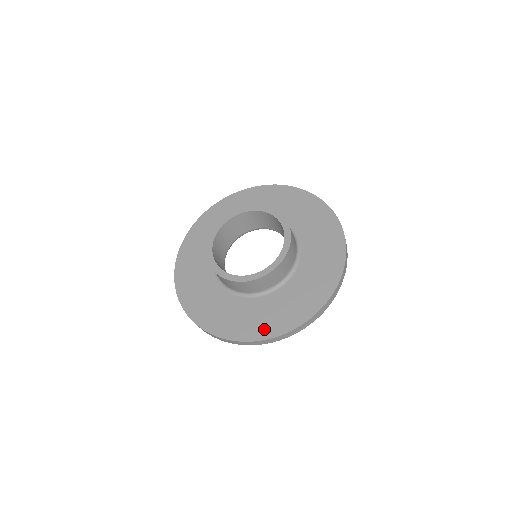
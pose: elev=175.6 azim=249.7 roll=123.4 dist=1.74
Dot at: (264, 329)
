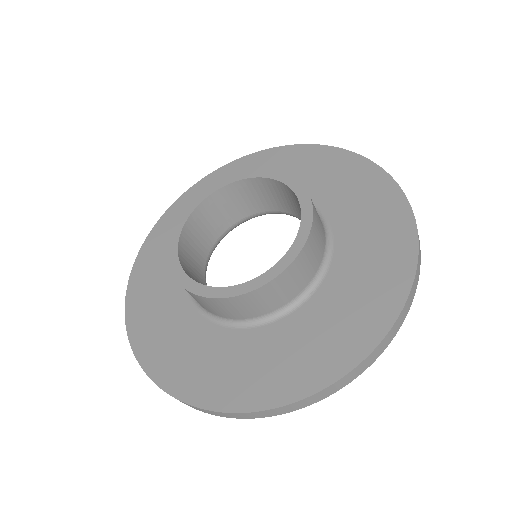
Dot at: (230, 391)
